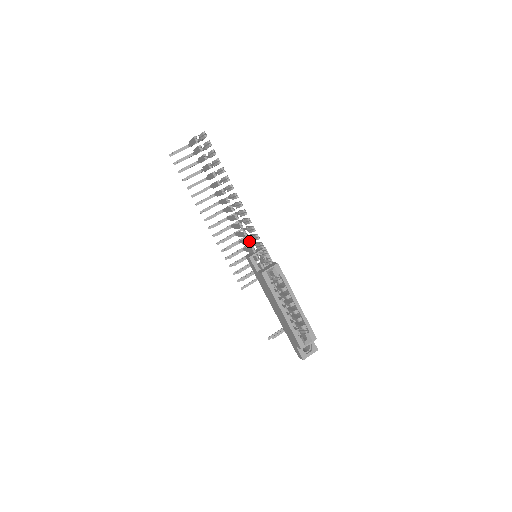
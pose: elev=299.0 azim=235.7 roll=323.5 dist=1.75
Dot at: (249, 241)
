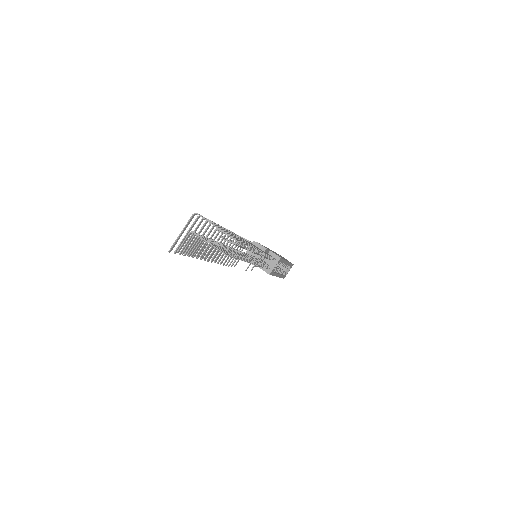
Dot at: occluded
